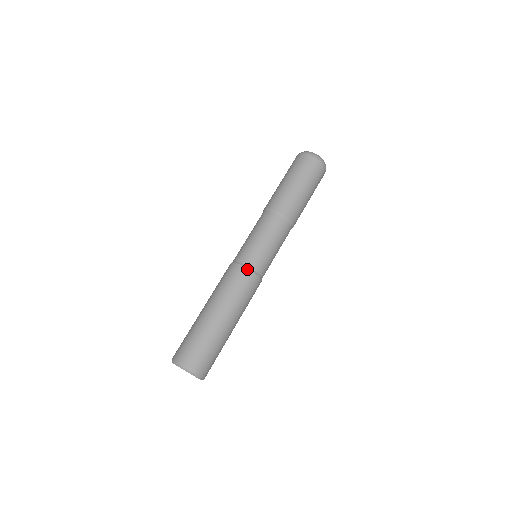
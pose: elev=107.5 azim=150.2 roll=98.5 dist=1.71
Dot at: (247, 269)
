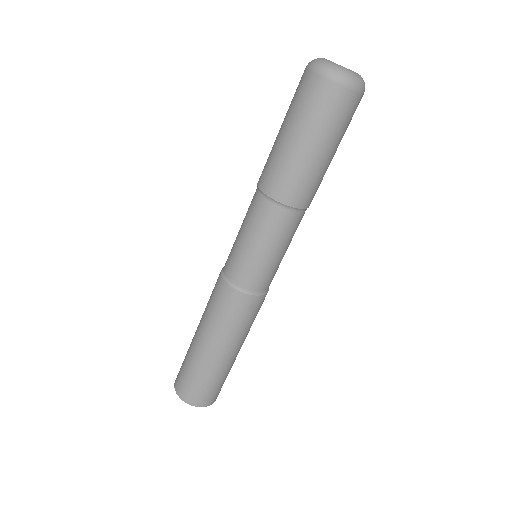
Dot at: (239, 292)
